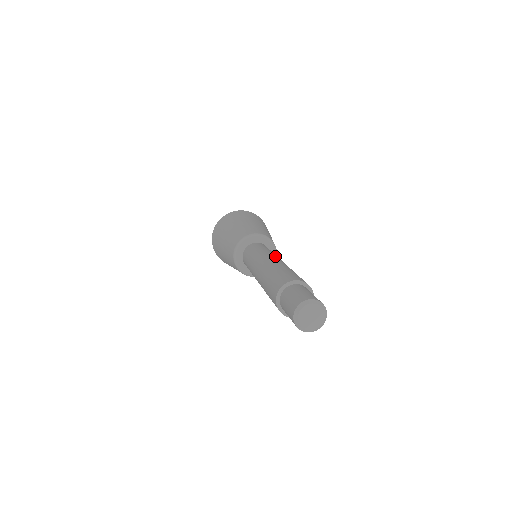
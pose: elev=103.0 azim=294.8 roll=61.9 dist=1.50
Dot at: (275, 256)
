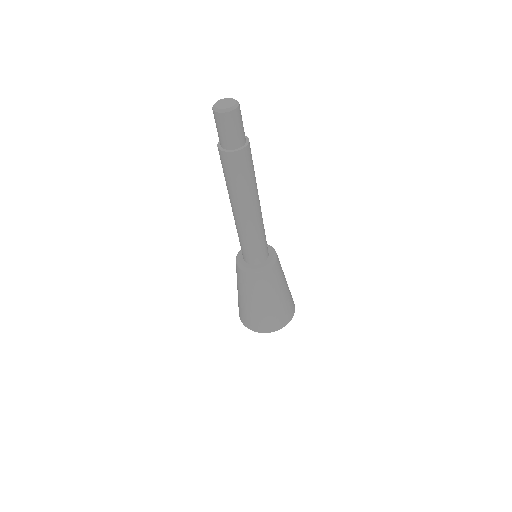
Dot at: occluded
